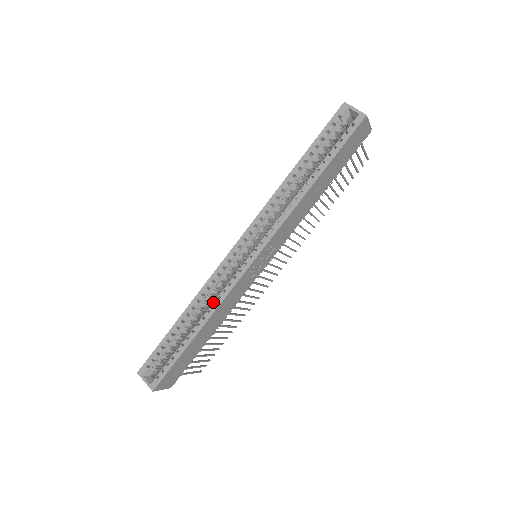
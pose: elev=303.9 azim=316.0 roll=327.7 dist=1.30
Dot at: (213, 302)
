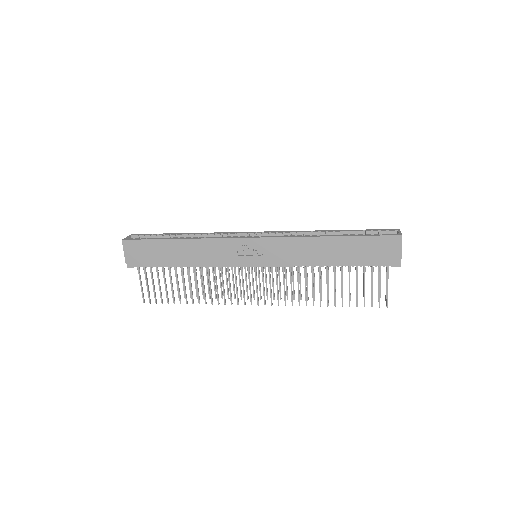
Dot at: (206, 237)
